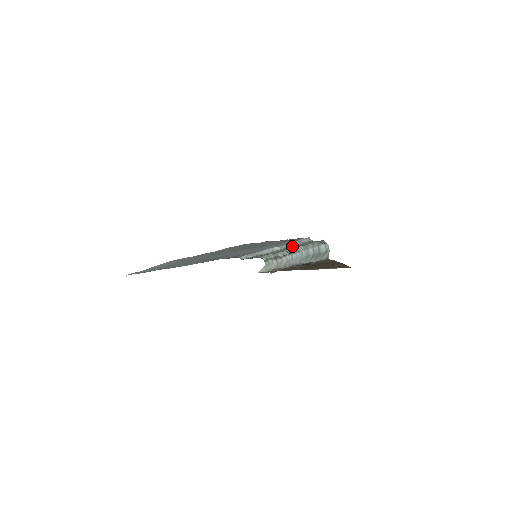
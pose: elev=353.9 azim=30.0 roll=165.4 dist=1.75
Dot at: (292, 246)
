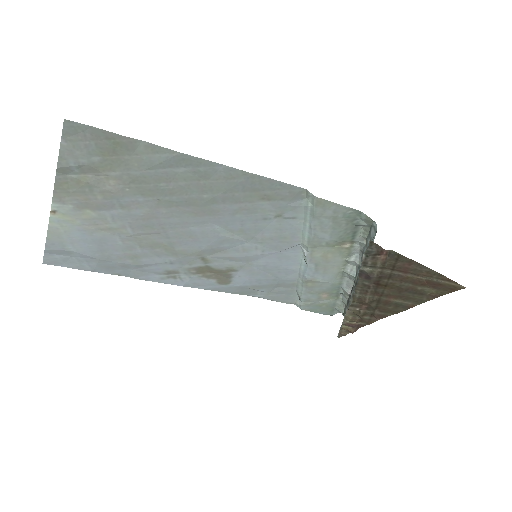
Dot at: (312, 234)
